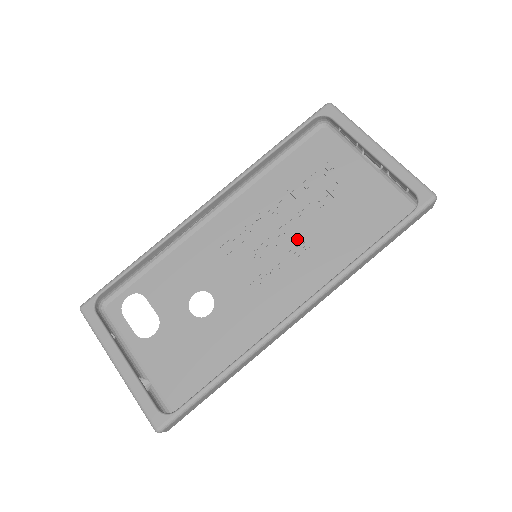
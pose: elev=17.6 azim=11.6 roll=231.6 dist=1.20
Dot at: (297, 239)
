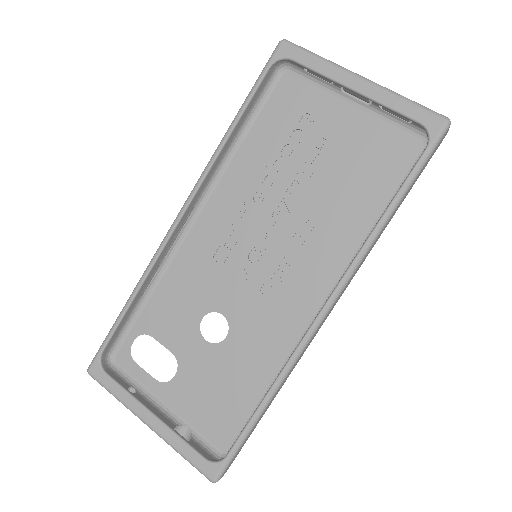
Dot at: (296, 221)
